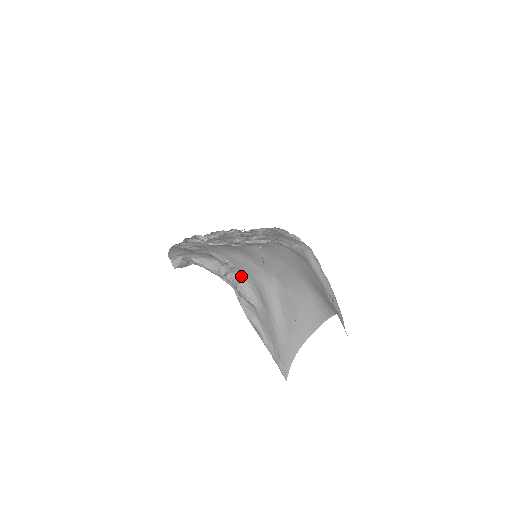
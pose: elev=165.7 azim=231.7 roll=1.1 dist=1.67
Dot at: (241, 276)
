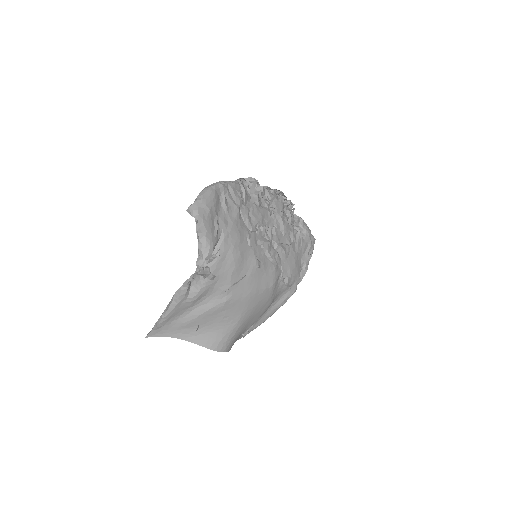
Dot at: occluded
